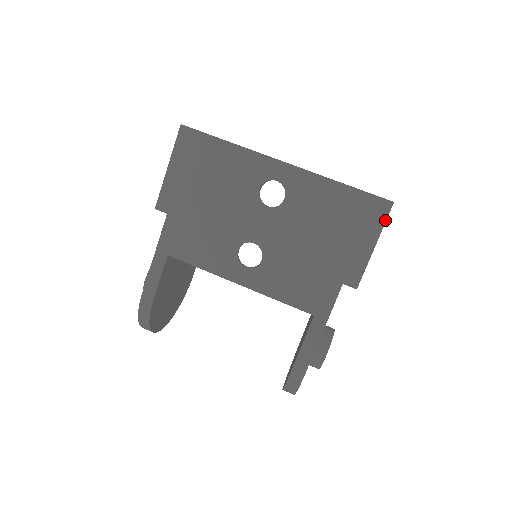
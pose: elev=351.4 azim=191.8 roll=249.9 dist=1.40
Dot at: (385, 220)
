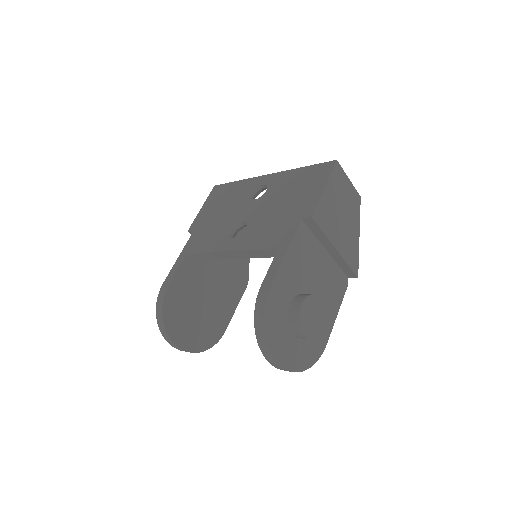
Dot at: (331, 171)
